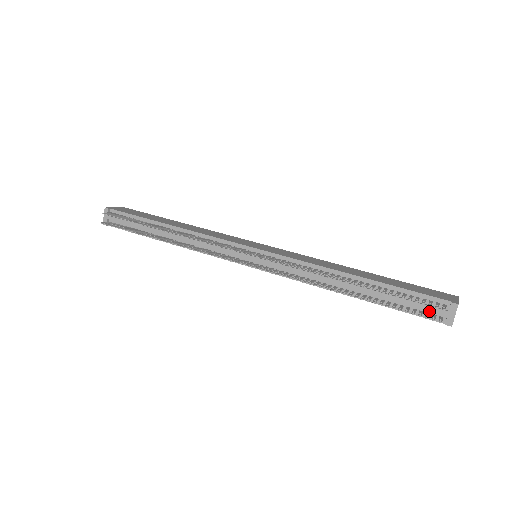
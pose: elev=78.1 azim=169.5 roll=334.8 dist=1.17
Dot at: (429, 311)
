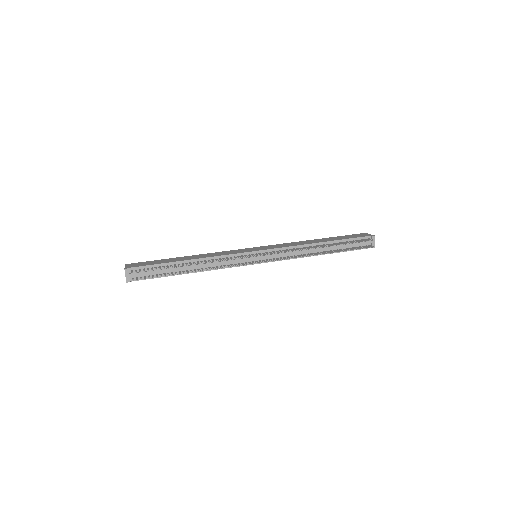
Dot at: (363, 245)
